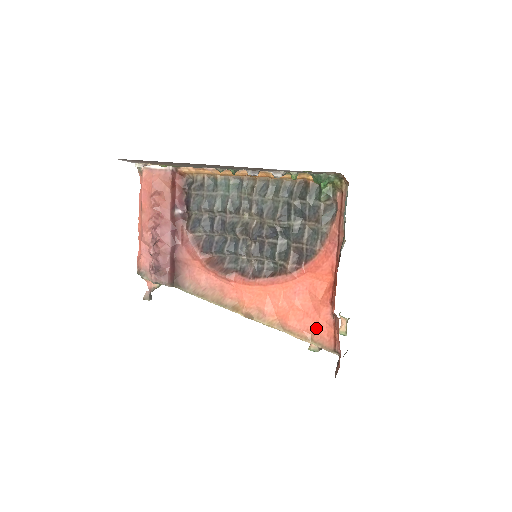
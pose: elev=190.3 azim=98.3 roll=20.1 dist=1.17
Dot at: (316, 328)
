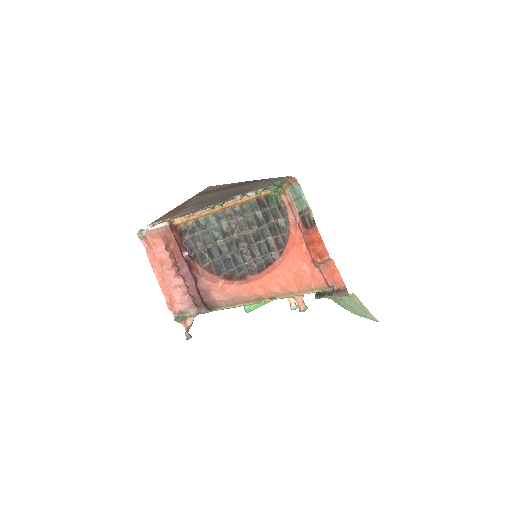
Dot at: (312, 280)
